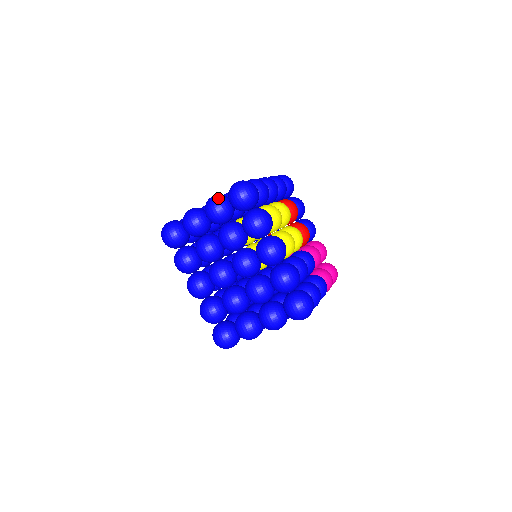
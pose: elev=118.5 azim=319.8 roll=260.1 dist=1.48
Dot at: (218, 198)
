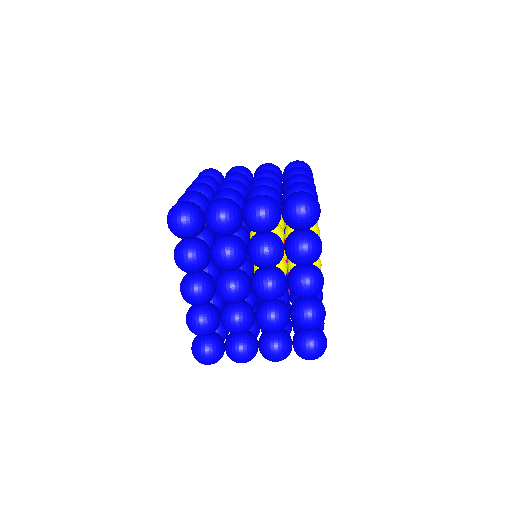
Dot at: (271, 204)
